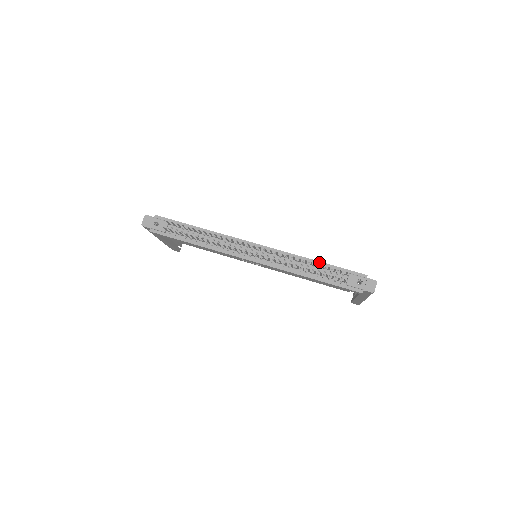
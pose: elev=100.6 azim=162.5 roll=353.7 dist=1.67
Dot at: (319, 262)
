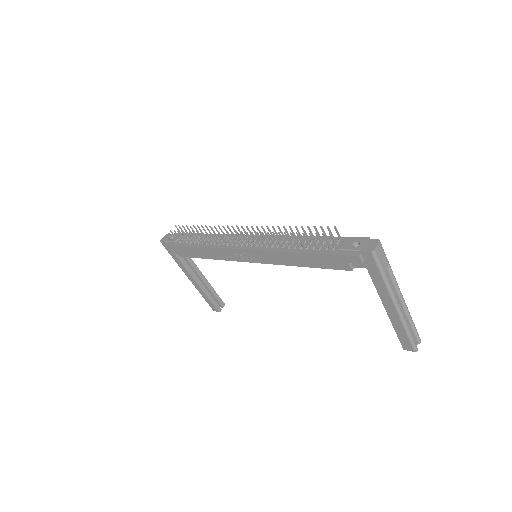
Dot at: occluded
